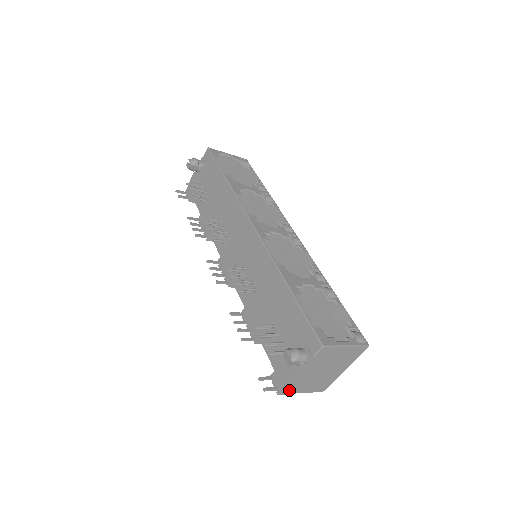
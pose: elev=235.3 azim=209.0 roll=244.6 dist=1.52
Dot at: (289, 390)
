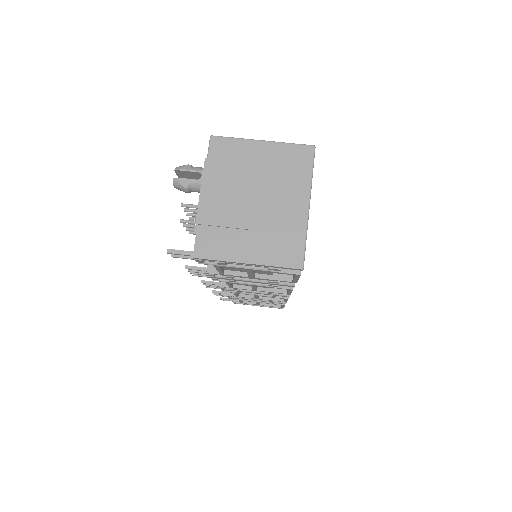
Dot at: (211, 248)
